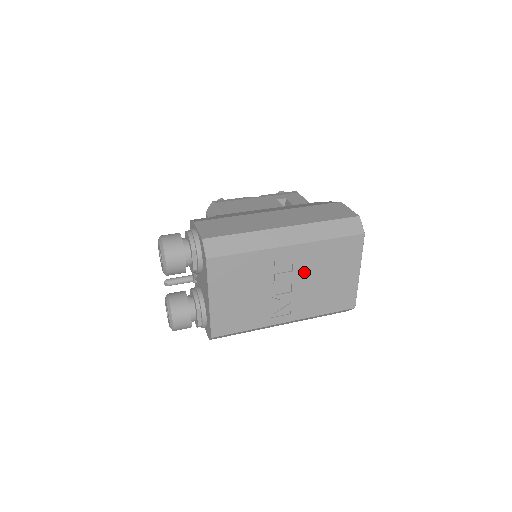
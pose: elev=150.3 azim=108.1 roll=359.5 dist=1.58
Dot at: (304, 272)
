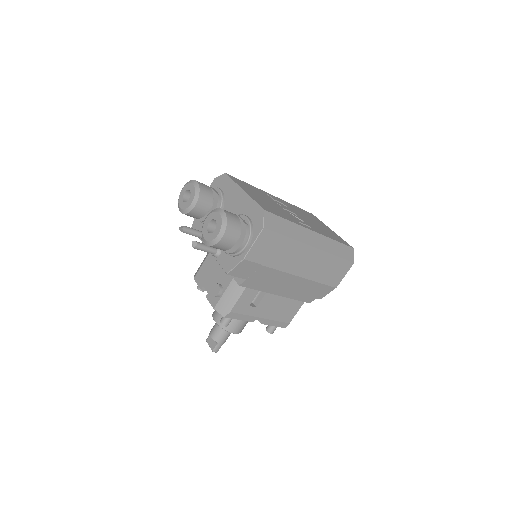
Dot at: occluded
